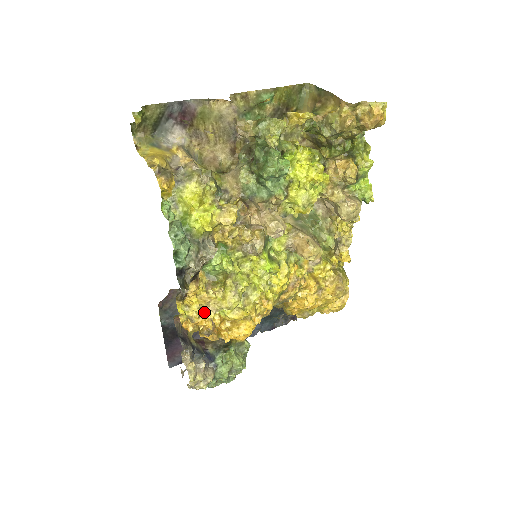
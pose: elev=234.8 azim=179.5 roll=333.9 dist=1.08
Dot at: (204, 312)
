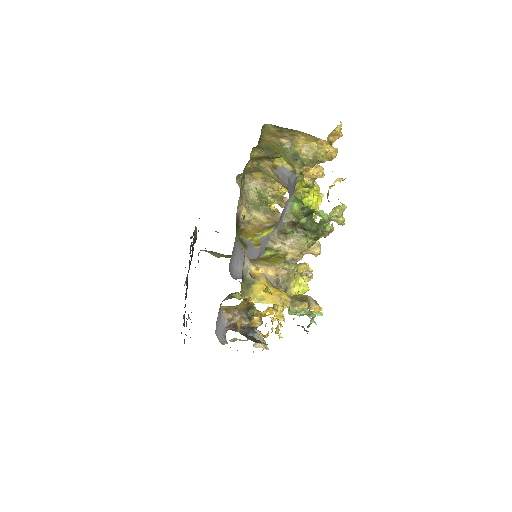
Dot at: (279, 320)
